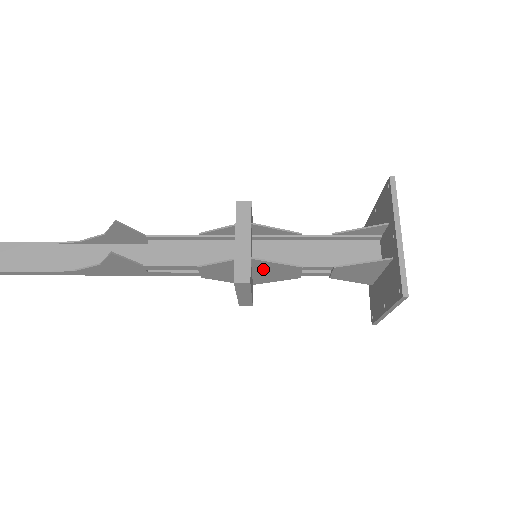
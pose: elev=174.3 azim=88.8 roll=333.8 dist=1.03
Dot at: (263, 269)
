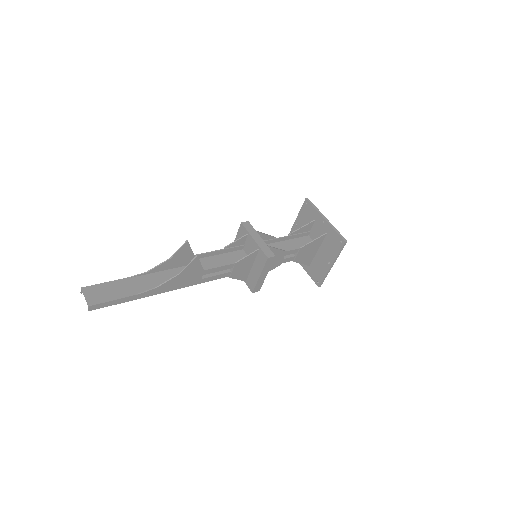
Dot at: occluded
